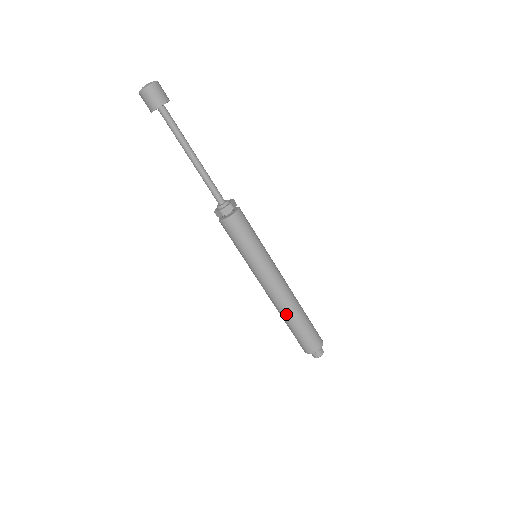
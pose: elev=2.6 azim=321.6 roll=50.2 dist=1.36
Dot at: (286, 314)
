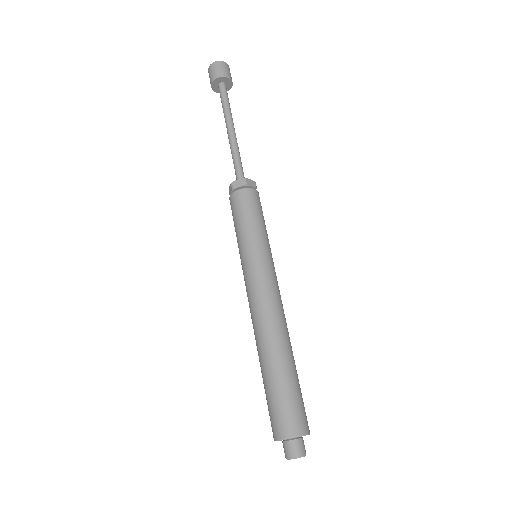
Dot at: (277, 343)
